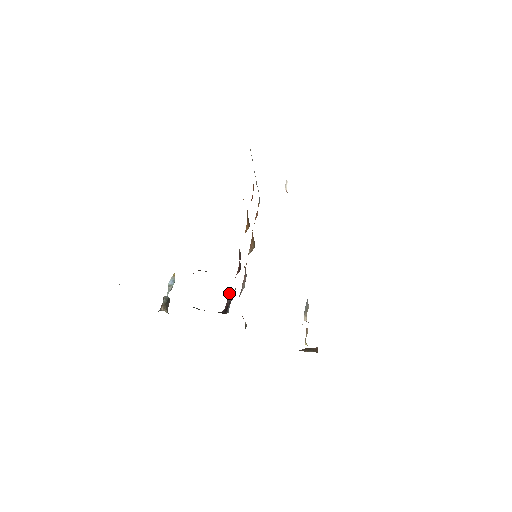
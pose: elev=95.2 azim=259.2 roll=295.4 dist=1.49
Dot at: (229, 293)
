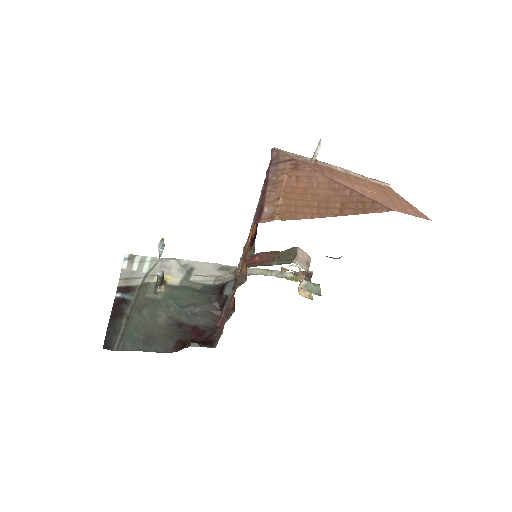
Dot at: (224, 295)
